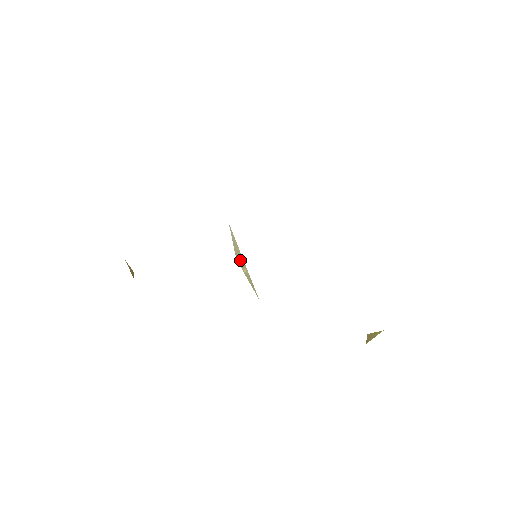
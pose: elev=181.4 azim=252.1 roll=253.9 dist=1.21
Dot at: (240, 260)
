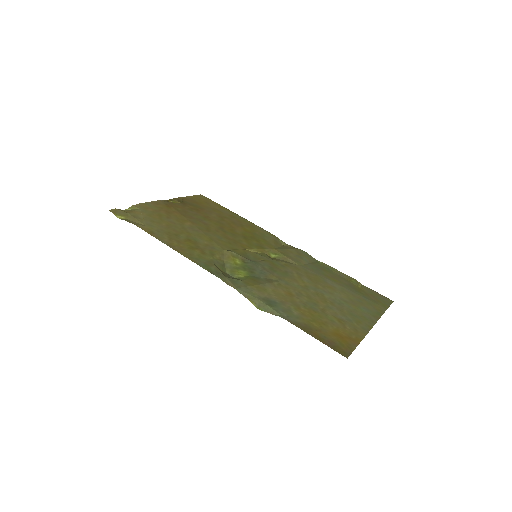
Dot at: (246, 249)
